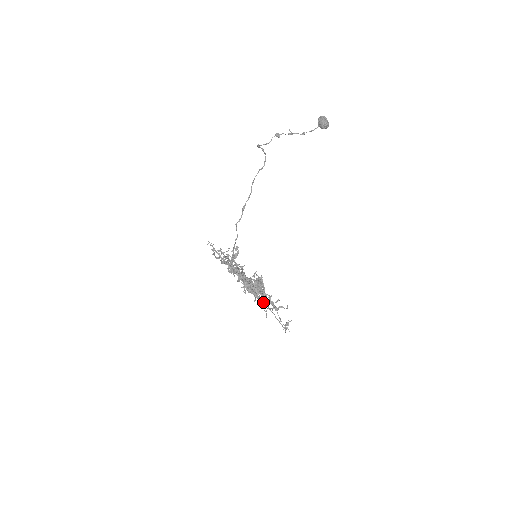
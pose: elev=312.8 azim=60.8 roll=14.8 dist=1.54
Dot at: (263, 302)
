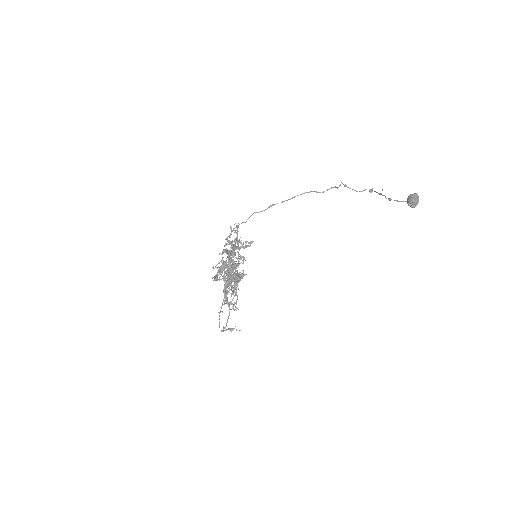
Dot at: occluded
